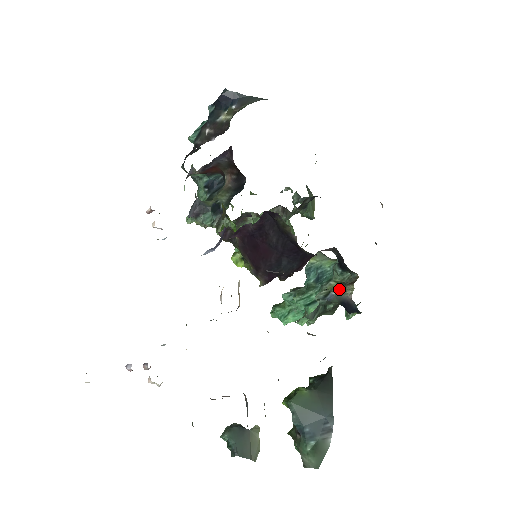
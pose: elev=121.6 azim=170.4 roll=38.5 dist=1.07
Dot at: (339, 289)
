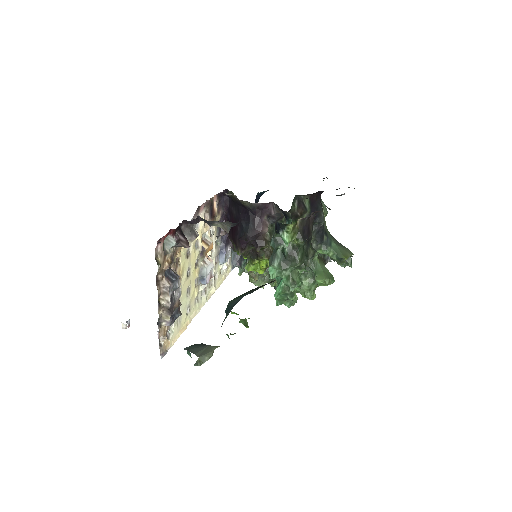
Dot at: occluded
